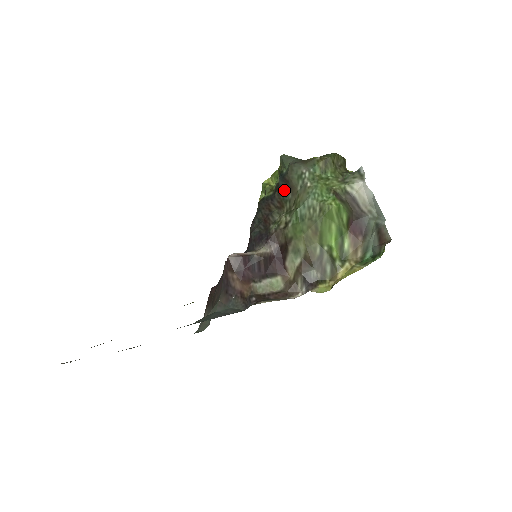
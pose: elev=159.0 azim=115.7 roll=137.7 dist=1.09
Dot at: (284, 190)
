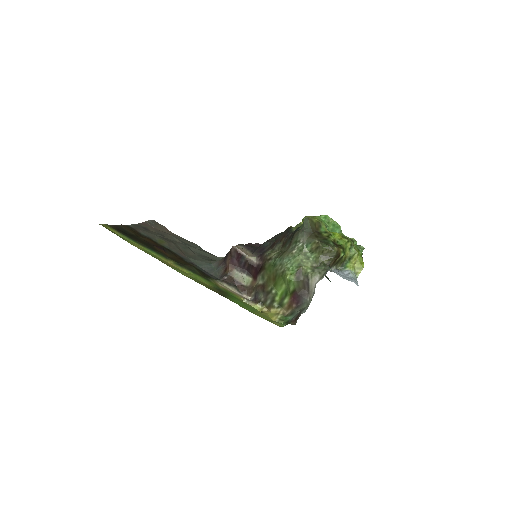
Dot at: (291, 238)
